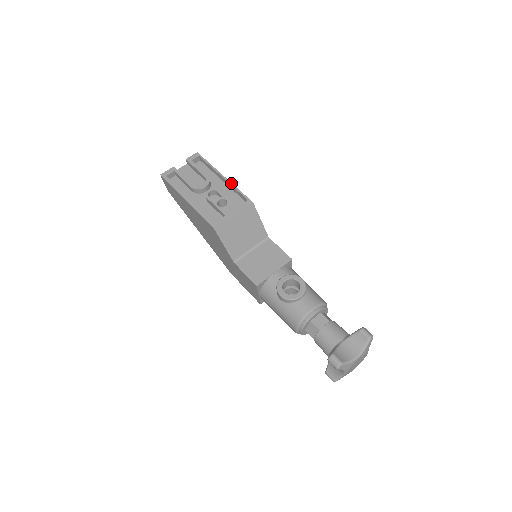
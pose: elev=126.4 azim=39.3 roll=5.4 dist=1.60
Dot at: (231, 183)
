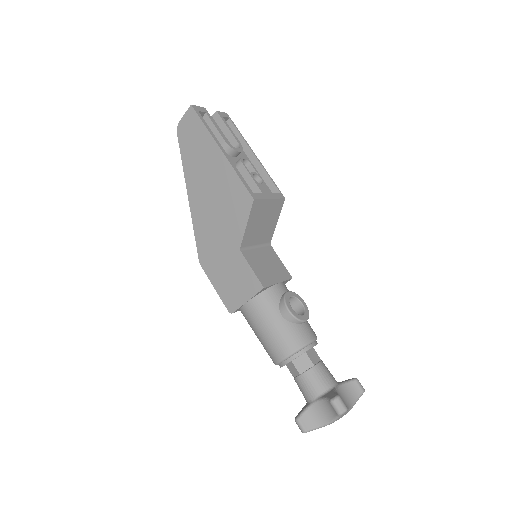
Dot at: (263, 166)
